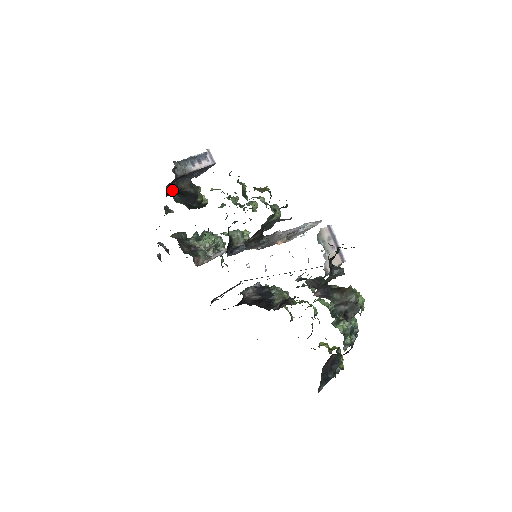
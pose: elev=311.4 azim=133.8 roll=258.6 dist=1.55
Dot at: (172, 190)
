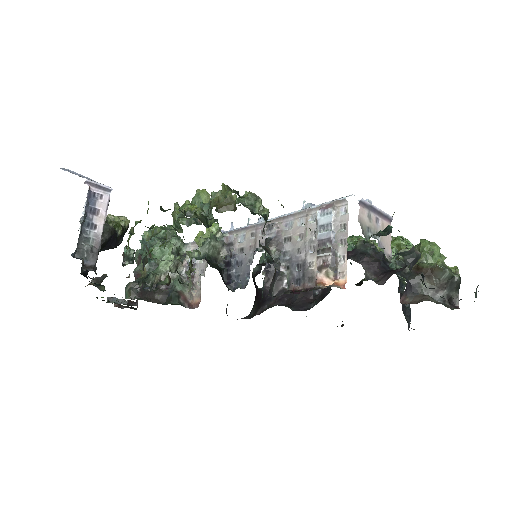
Dot at: occluded
